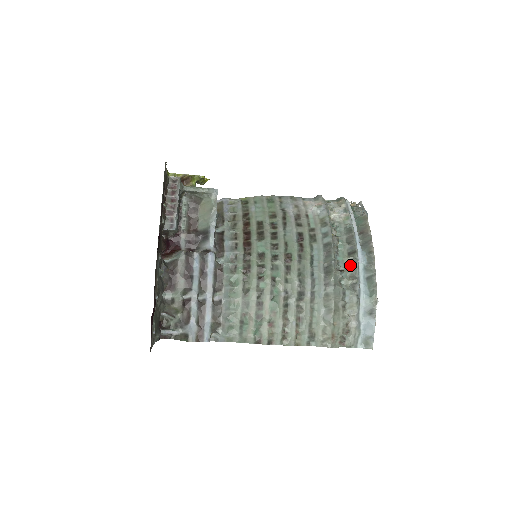
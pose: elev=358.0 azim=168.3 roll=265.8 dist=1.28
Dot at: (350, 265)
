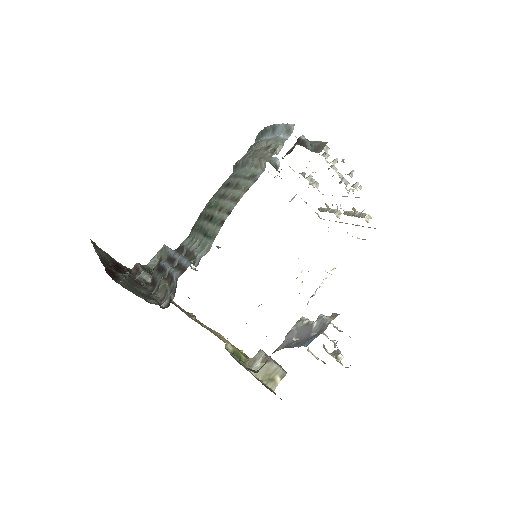
Dot at: occluded
